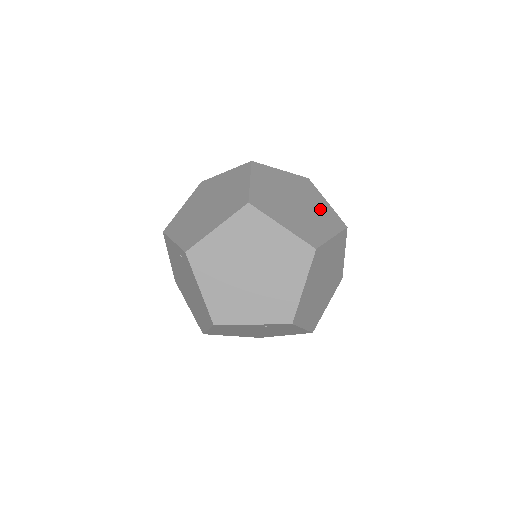
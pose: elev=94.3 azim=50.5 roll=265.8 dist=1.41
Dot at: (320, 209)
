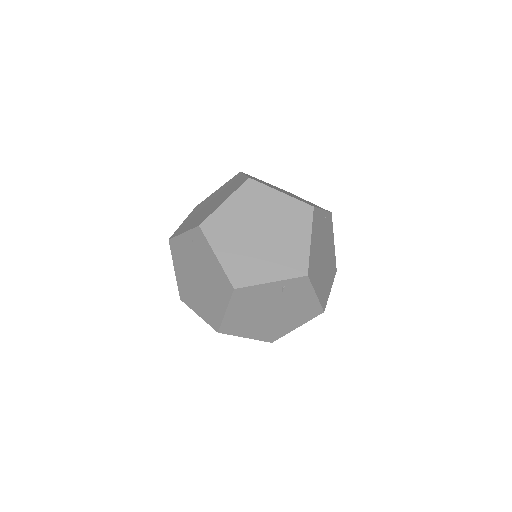
Dot at: occluded
